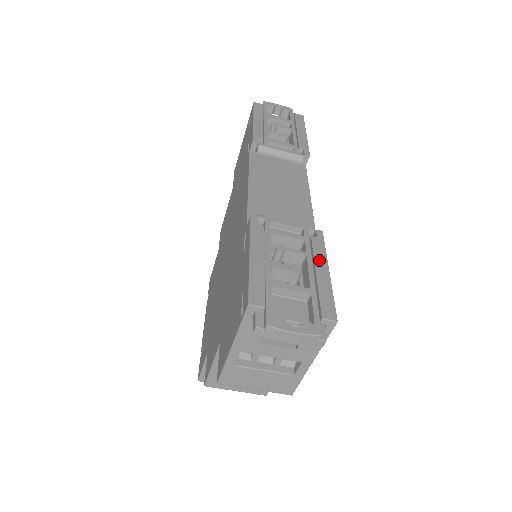
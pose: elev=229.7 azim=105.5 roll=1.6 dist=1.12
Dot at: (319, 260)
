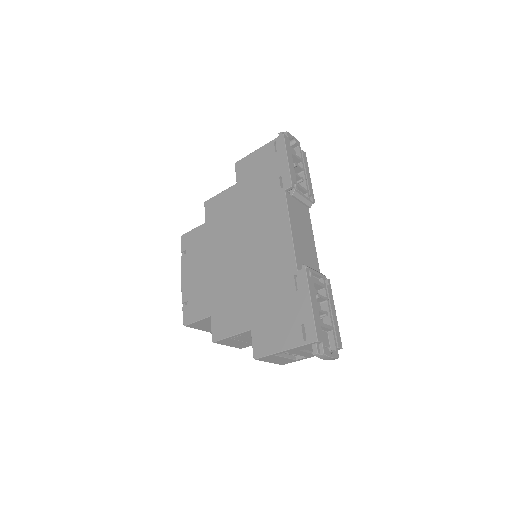
Dot at: (332, 304)
